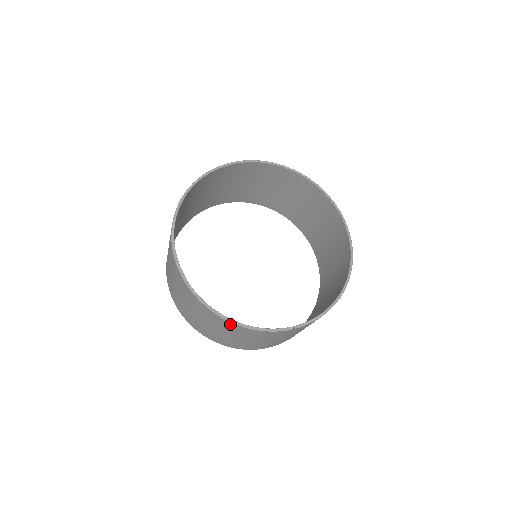
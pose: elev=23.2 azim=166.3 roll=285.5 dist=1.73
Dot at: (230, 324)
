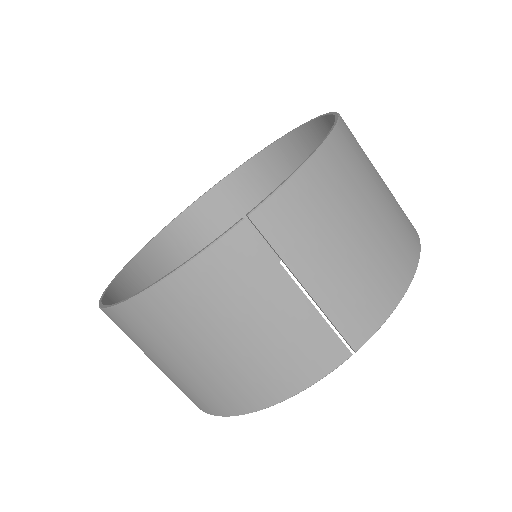
Dot at: (155, 300)
